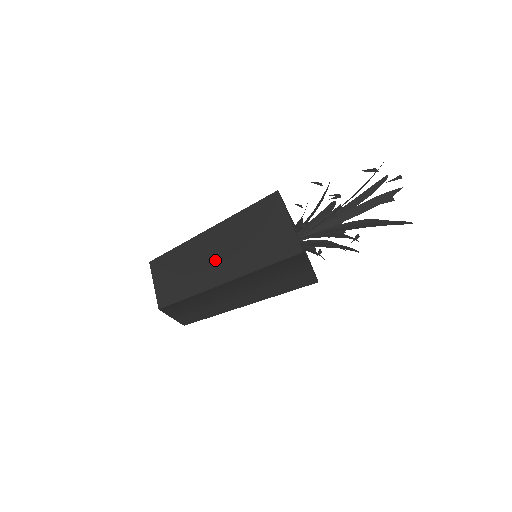
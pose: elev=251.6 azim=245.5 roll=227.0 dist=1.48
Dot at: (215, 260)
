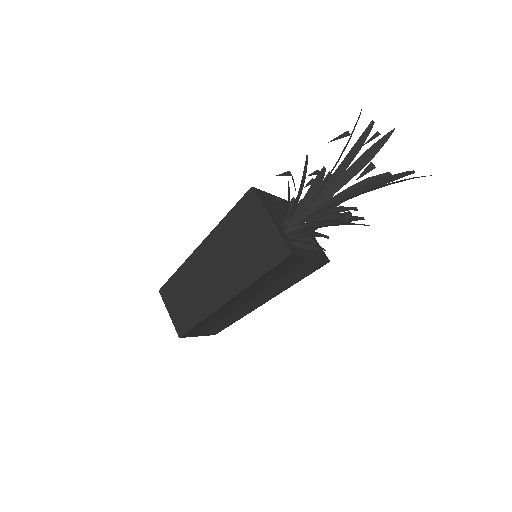
Dot at: (213, 278)
